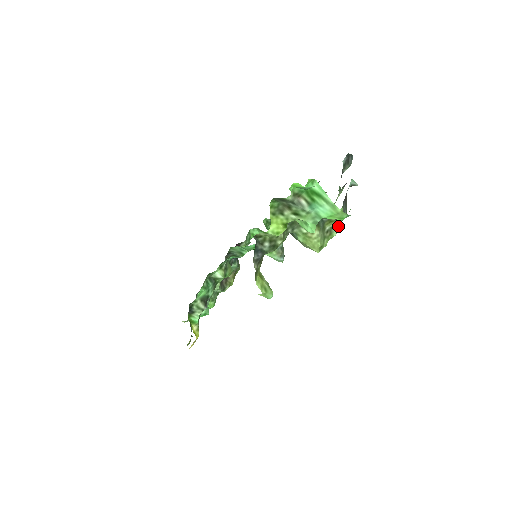
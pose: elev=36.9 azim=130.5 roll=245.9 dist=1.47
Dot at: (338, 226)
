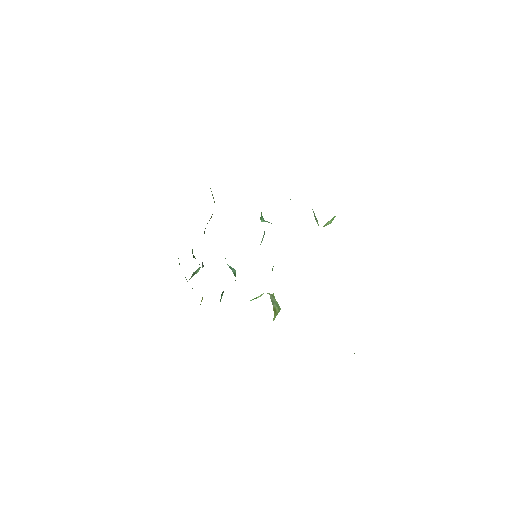
Dot at: occluded
